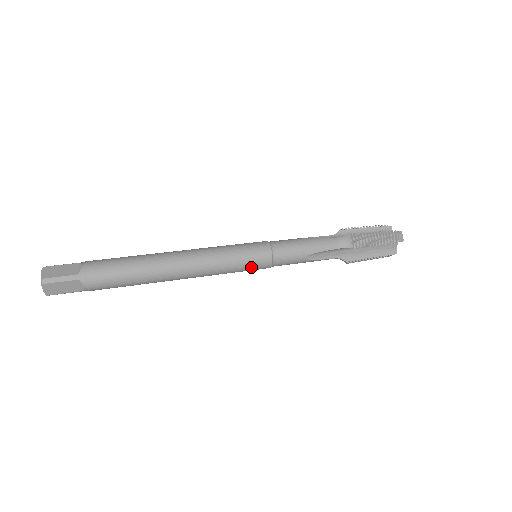
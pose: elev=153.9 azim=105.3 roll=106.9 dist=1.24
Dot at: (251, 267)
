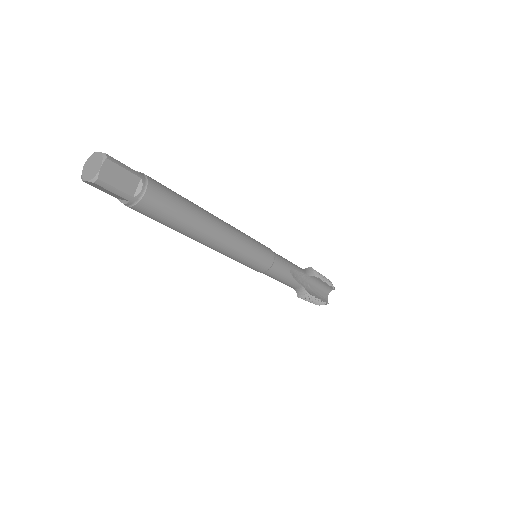
Dot at: (261, 257)
